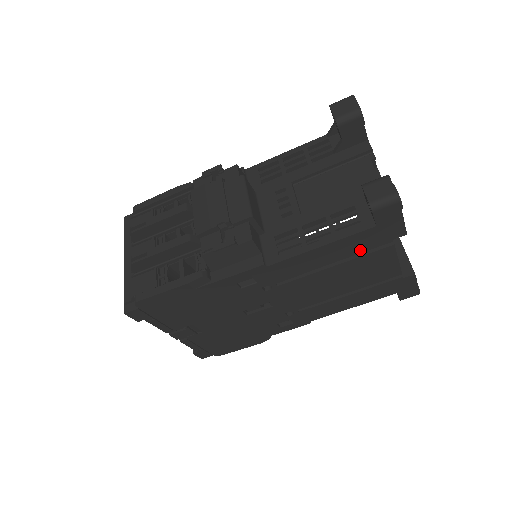
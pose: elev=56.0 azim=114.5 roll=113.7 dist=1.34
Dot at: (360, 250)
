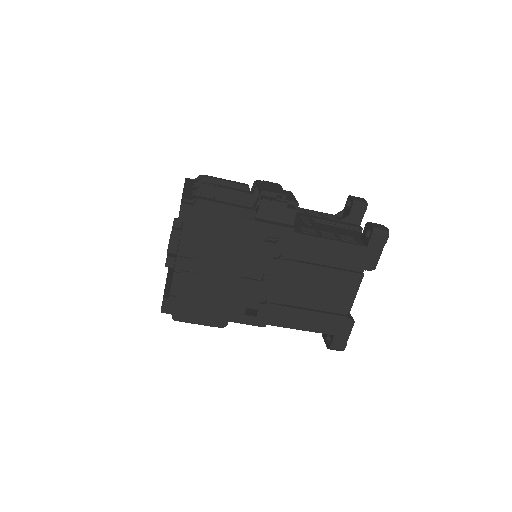
Dot at: (346, 263)
